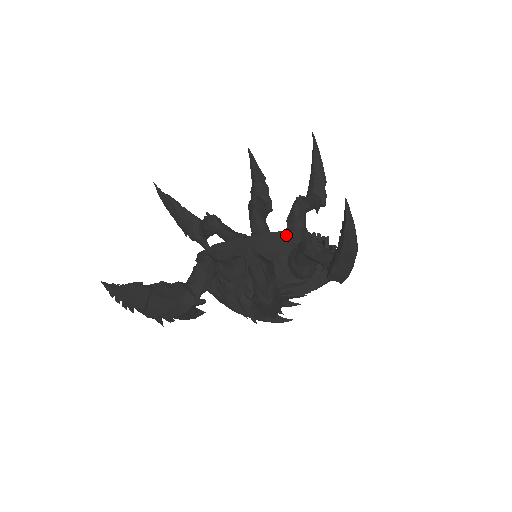
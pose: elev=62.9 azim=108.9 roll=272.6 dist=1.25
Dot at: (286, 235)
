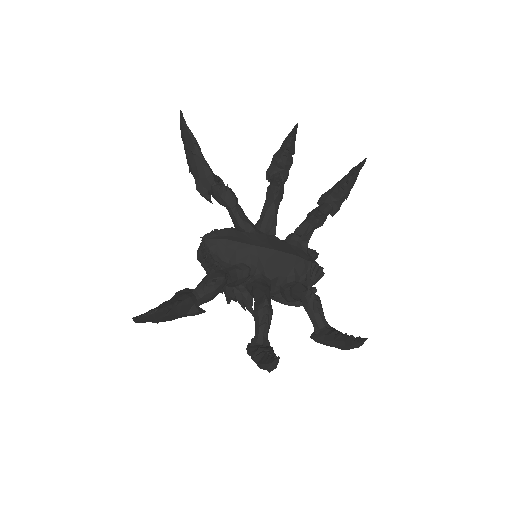
Dot at: (292, 259)
